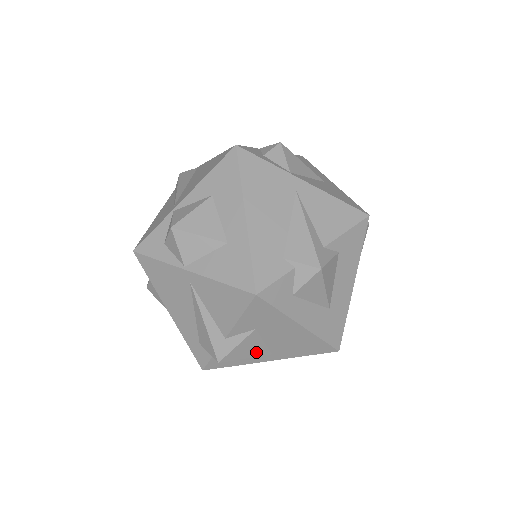
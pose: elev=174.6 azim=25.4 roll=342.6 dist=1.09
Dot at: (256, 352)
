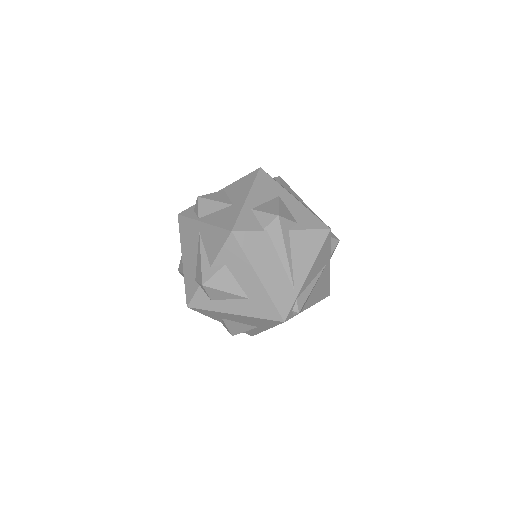
Dot at: (245, 328)
